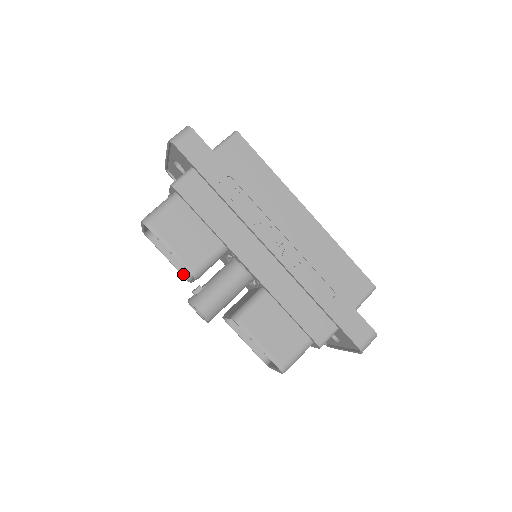
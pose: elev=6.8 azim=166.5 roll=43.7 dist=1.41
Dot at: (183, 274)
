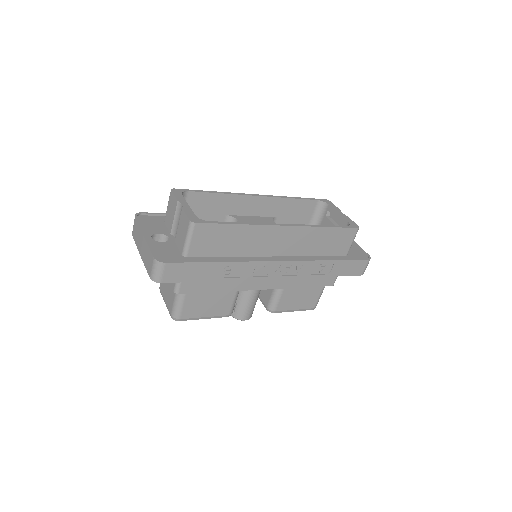
Dot at: occluded
